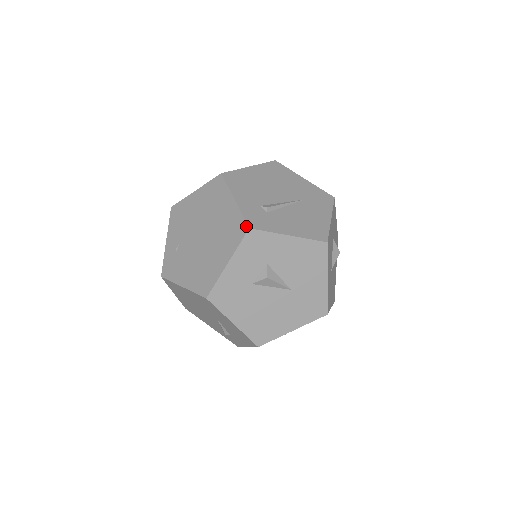
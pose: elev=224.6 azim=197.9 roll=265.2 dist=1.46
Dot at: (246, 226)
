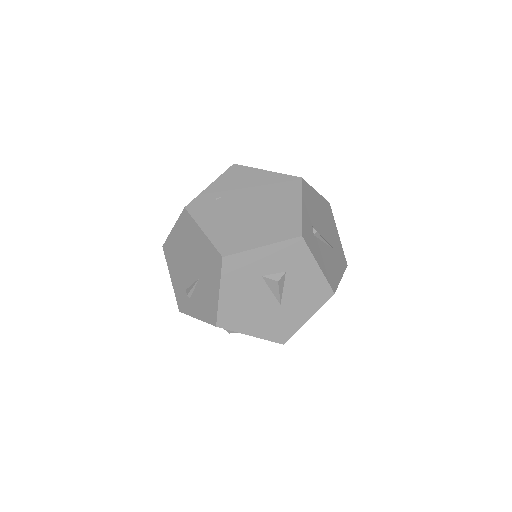
Dot at: (300, 232)
